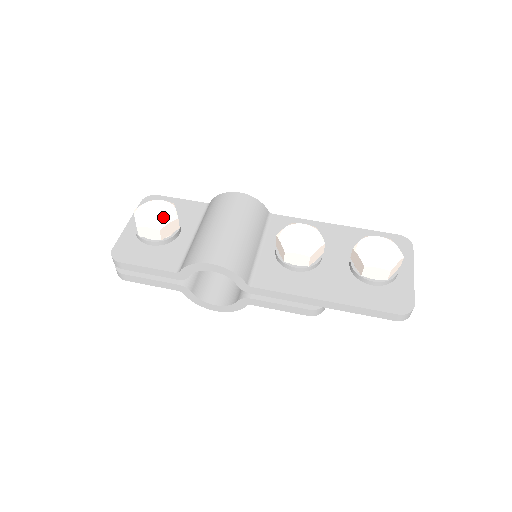
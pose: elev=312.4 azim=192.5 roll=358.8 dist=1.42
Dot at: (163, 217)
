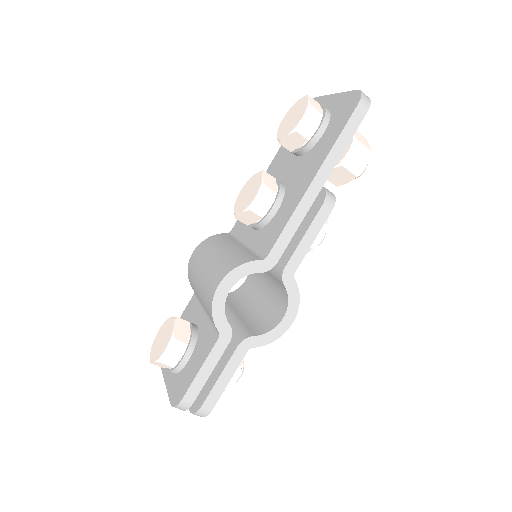
Dot at: (167, 332)
